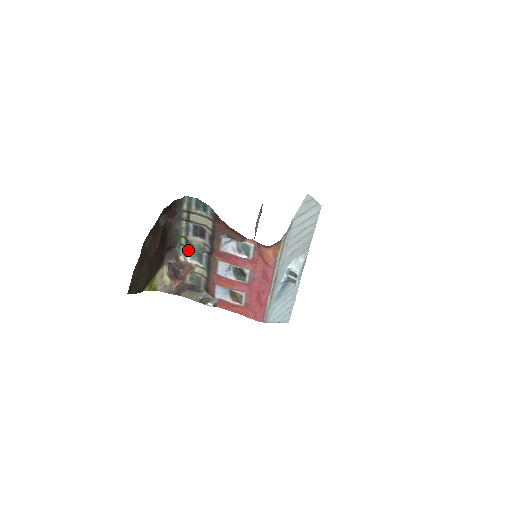
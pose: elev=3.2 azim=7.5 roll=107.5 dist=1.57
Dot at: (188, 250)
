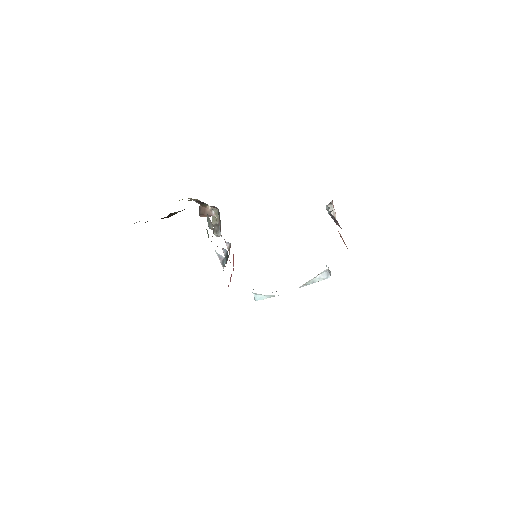
Dot at: occluded
